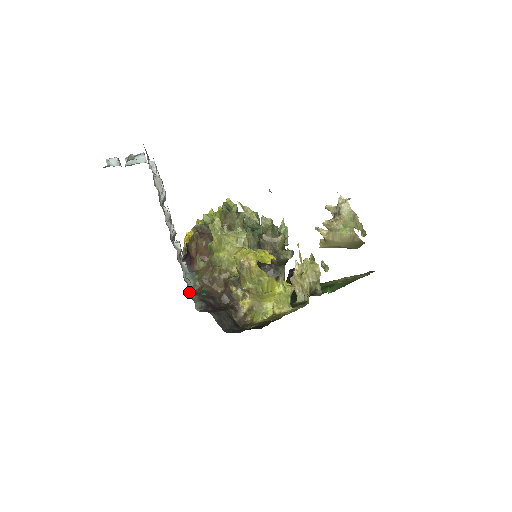
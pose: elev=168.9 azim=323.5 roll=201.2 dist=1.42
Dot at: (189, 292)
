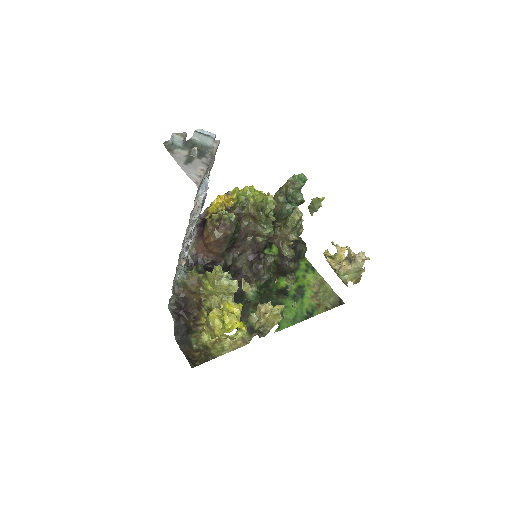
Dot at: occluded
